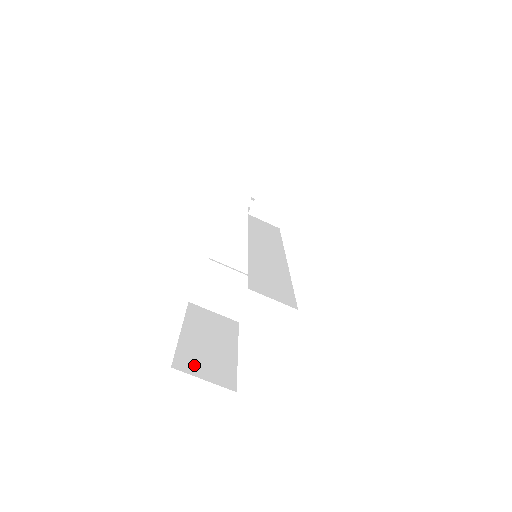
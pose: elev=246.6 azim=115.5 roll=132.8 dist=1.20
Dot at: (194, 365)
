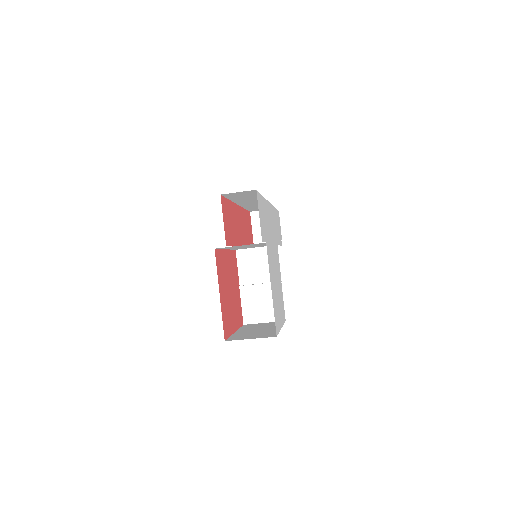
Dot at: (243, 337)
